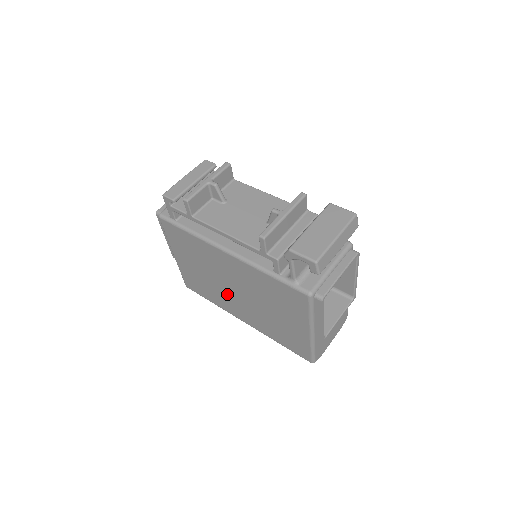
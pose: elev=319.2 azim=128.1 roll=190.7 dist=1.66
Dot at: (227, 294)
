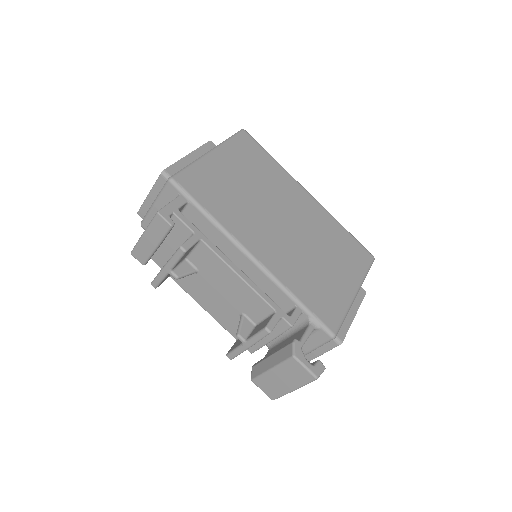
Dot at: occluded
